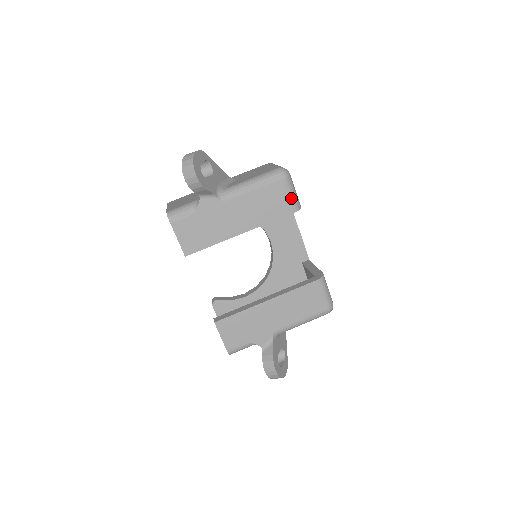
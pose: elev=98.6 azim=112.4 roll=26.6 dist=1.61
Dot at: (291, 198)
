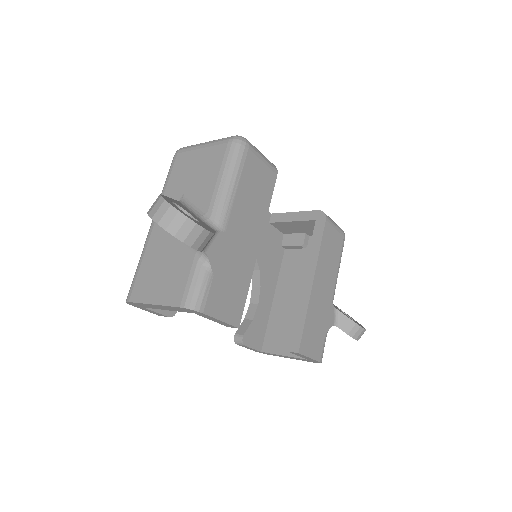
Dot at: (266, 162)
